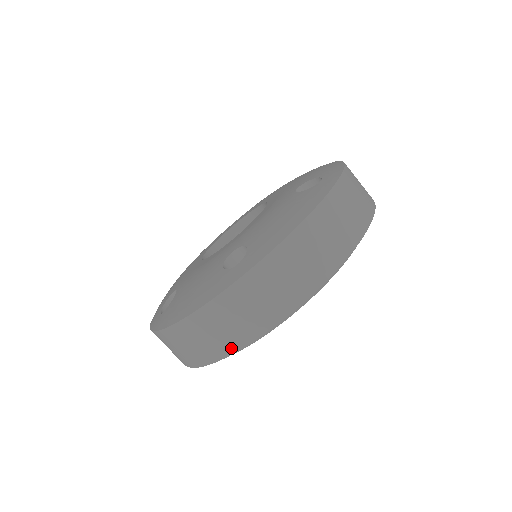
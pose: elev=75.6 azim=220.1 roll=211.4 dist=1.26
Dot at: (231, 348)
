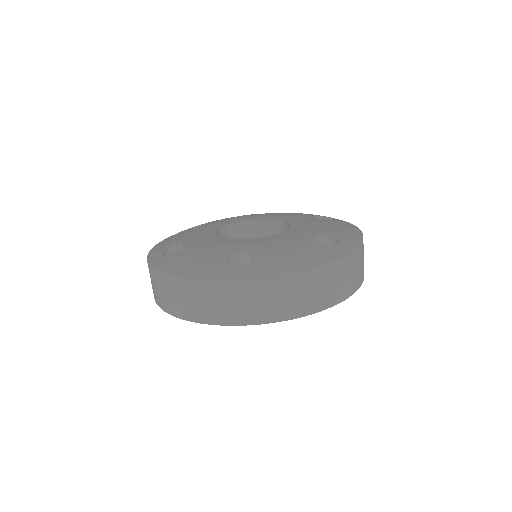
Dot at: (196, 318)
